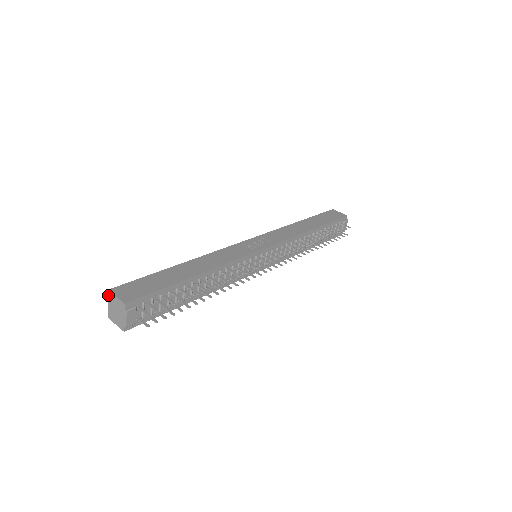
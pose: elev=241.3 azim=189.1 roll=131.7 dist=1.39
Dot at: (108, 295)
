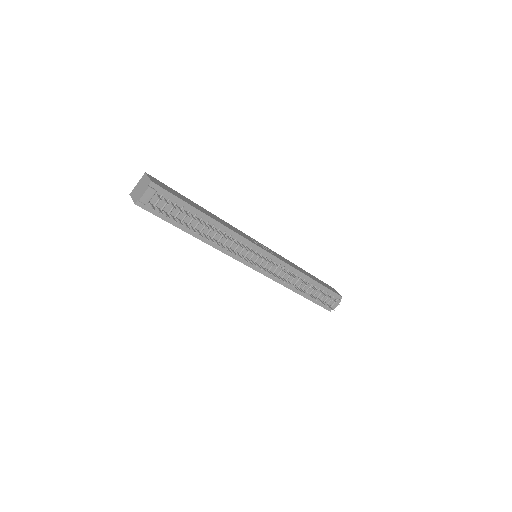
Dot at: (143, 176)
